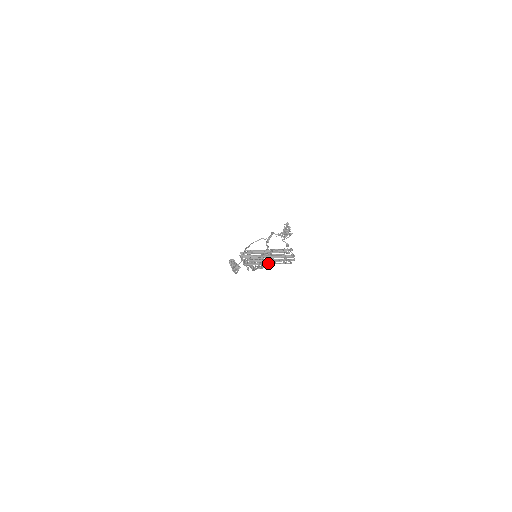
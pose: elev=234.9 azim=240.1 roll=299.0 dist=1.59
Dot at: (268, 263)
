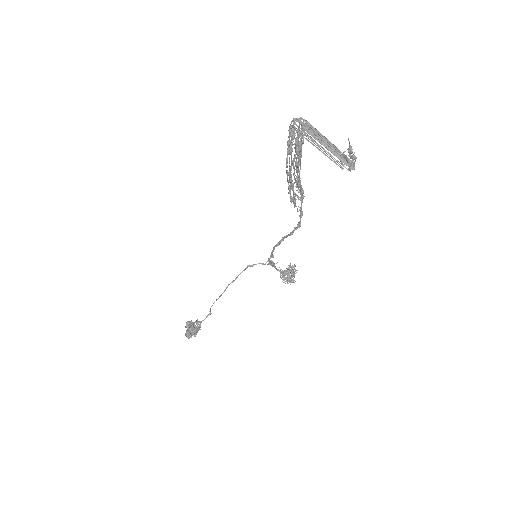
Dot at: (322, 152)
